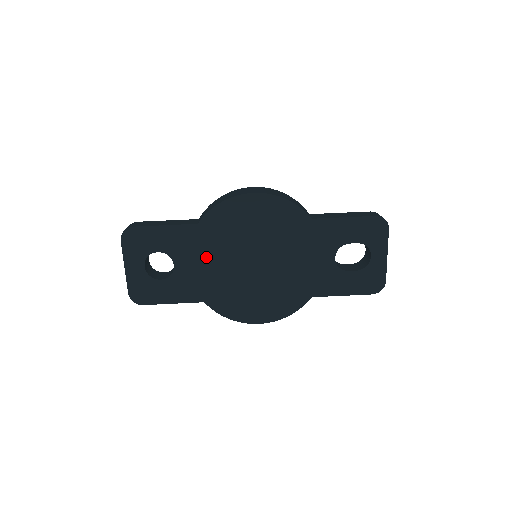
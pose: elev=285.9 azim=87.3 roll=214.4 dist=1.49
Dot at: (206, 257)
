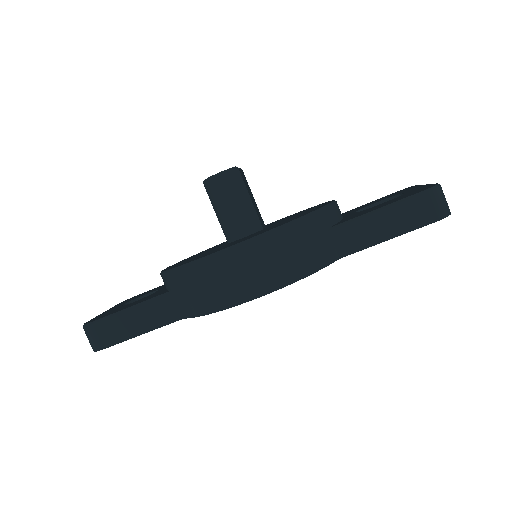
Dot at: occluded
